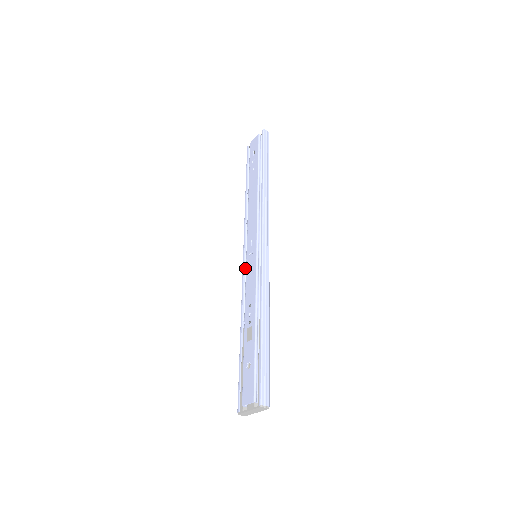
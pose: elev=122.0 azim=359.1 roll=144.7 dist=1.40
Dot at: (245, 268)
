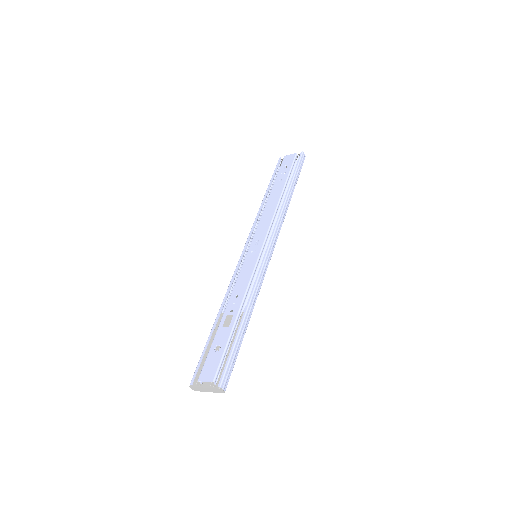
Dot at: (242, 262)
